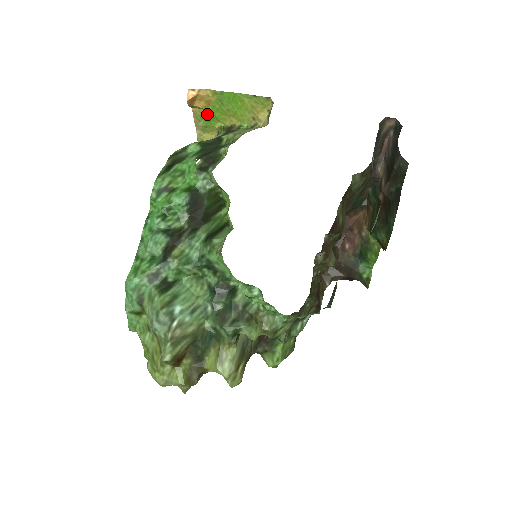
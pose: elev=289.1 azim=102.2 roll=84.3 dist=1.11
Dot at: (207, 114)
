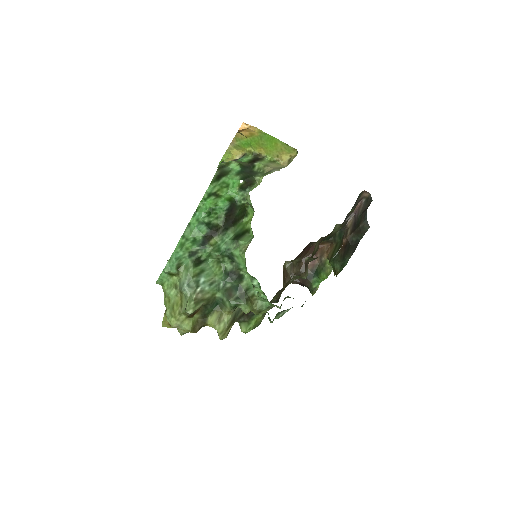
Dot at: (246, 140)
